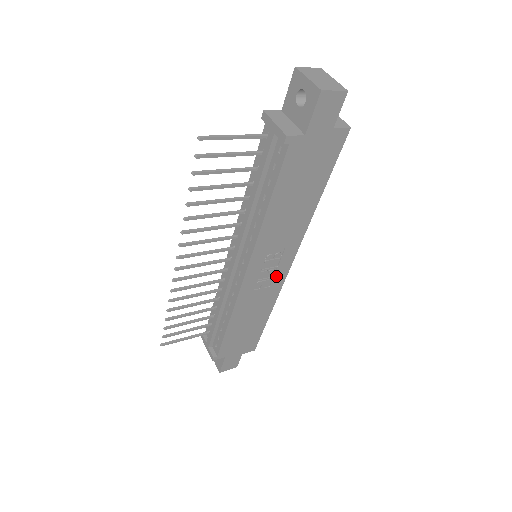
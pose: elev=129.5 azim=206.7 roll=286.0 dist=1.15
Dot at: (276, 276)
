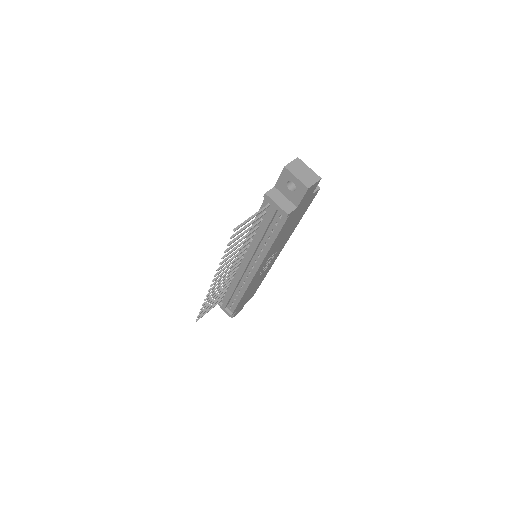
Dot at: (270, 263)
